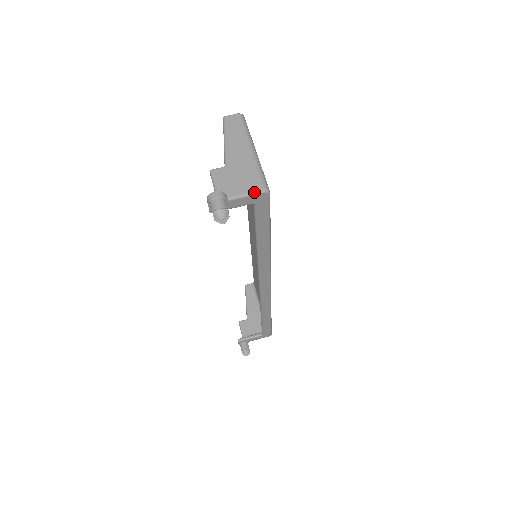
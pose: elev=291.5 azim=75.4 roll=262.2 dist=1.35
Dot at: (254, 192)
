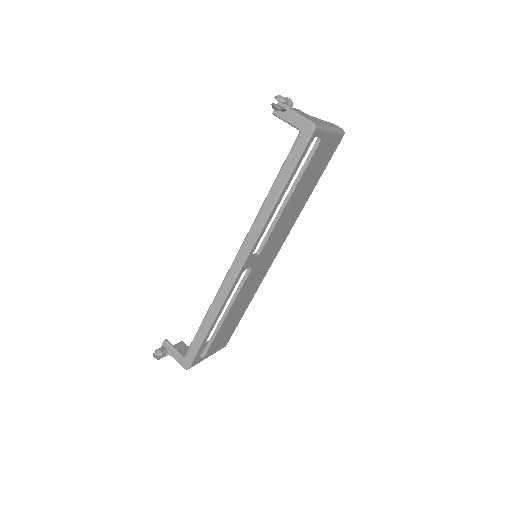
Dot at: (307, 119)
